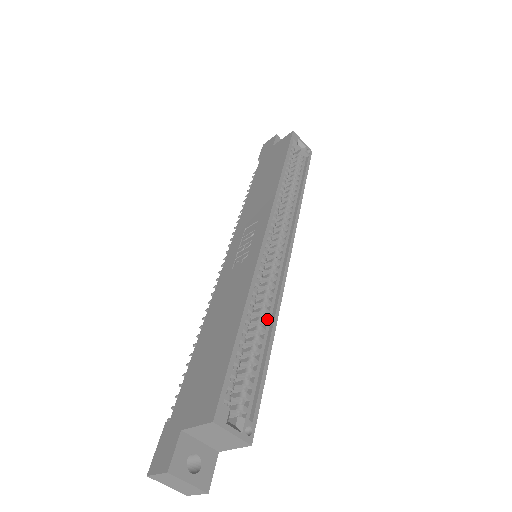
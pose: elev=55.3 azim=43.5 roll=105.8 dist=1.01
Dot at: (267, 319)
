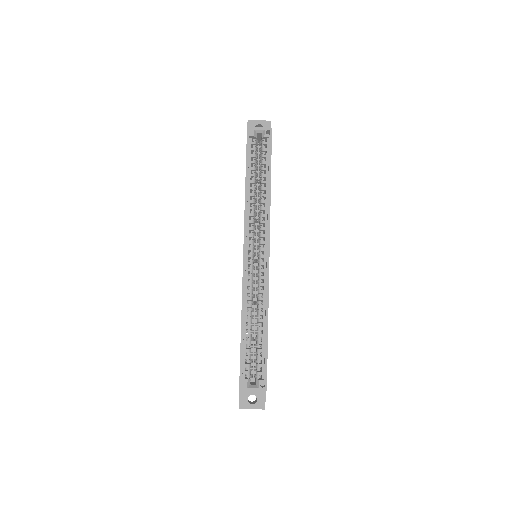
Dot at: (263, 311)
